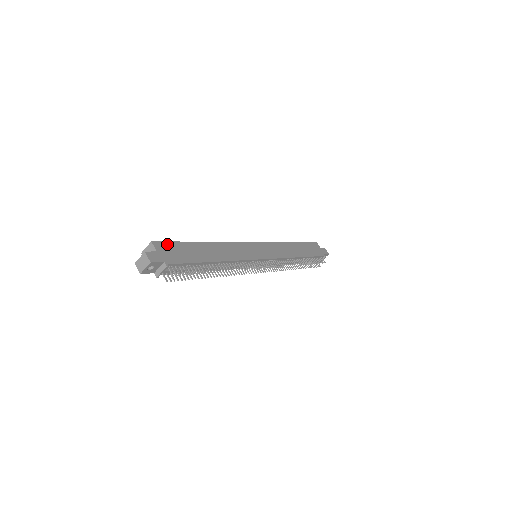
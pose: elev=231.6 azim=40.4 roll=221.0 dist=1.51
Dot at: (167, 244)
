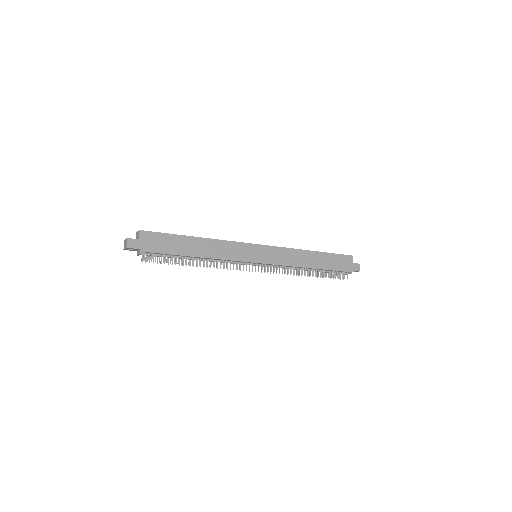
Dot at: (154, 234)
